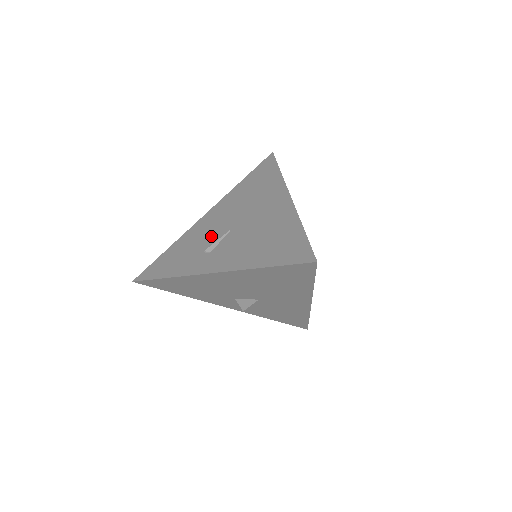
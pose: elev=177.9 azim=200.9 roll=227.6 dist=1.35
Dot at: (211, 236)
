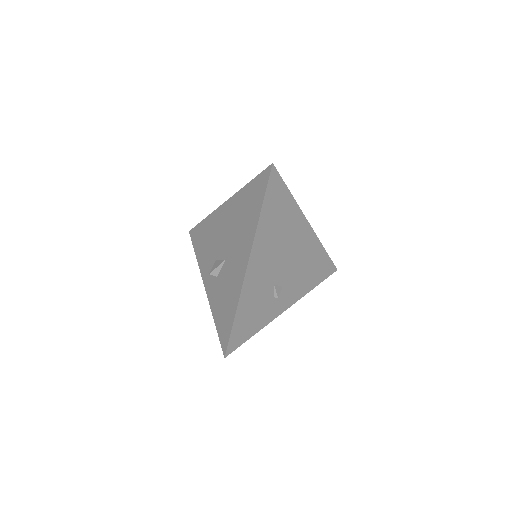
Dot at: occluded
